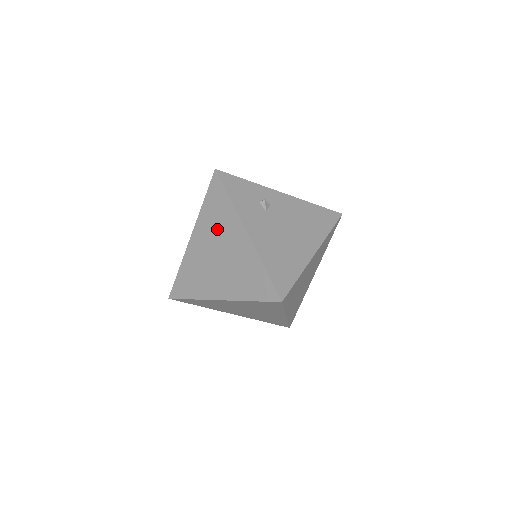
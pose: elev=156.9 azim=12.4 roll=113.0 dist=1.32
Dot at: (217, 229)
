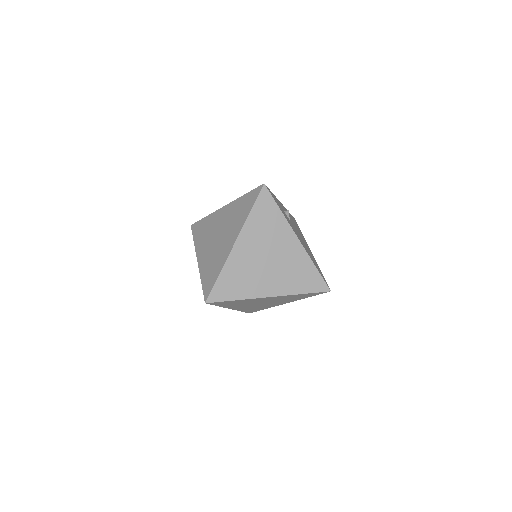
Dot at: (267, 236)
